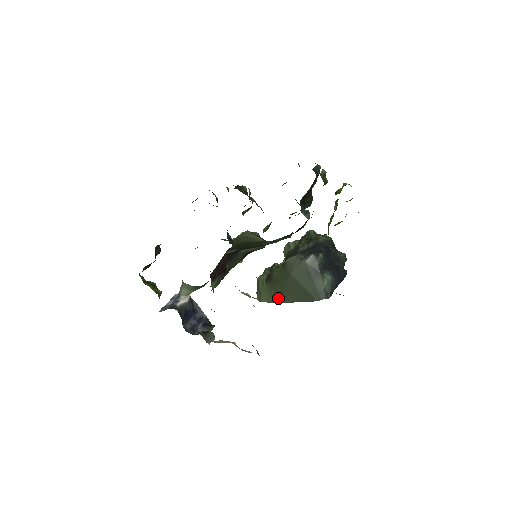
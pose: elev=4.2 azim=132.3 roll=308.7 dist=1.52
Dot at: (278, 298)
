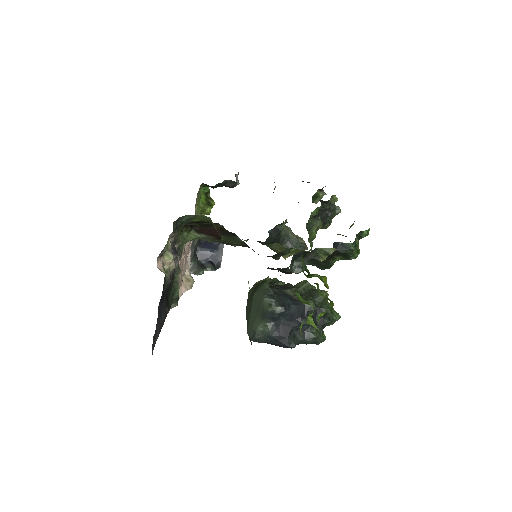
Dot at: occluded
